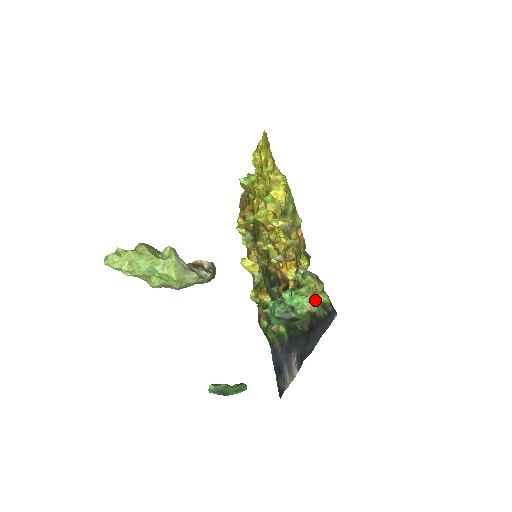
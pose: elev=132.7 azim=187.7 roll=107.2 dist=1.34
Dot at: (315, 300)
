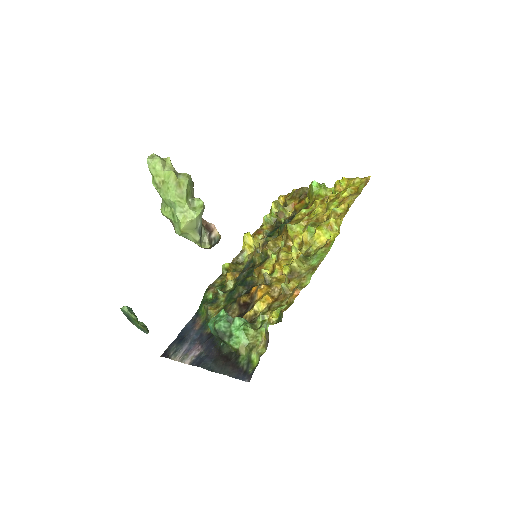
Dot at: (250, 350)
